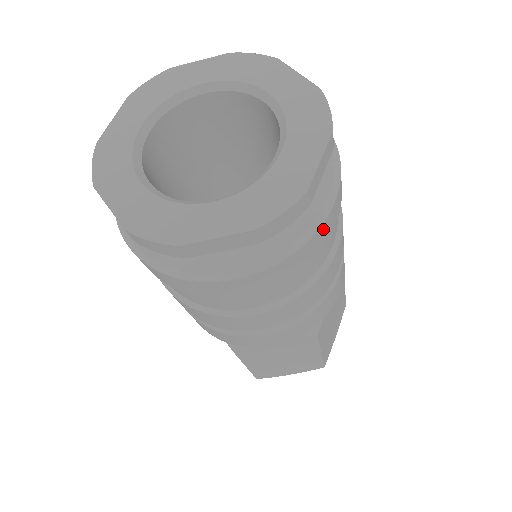
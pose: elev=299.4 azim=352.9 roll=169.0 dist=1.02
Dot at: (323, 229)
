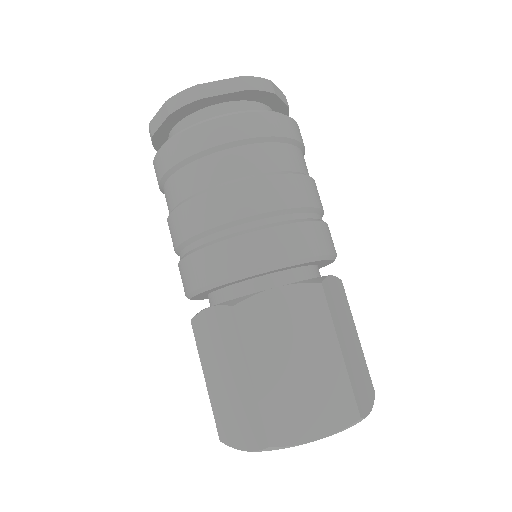
Dot at: (213, 126)
